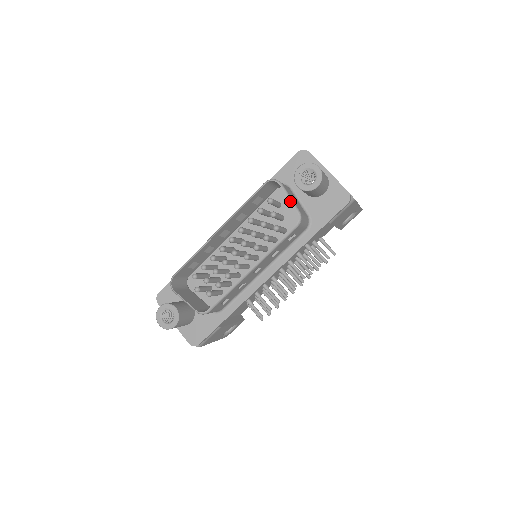
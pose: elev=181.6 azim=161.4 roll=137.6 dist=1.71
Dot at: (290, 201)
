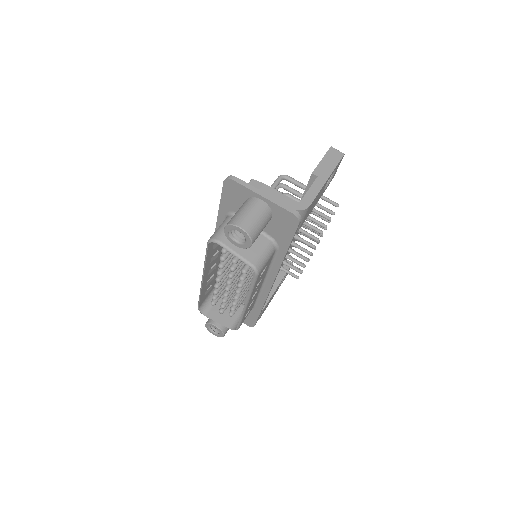
Dot at: occluded
